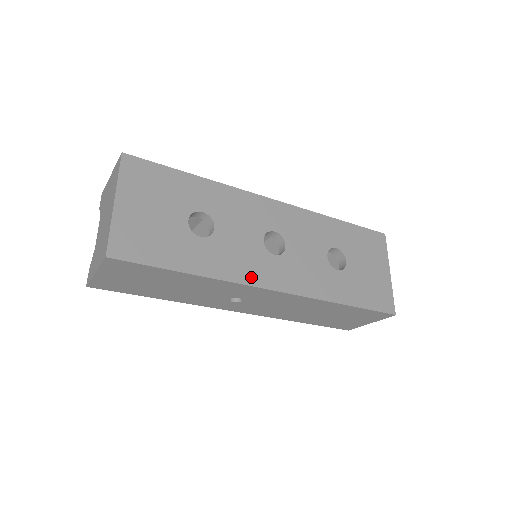
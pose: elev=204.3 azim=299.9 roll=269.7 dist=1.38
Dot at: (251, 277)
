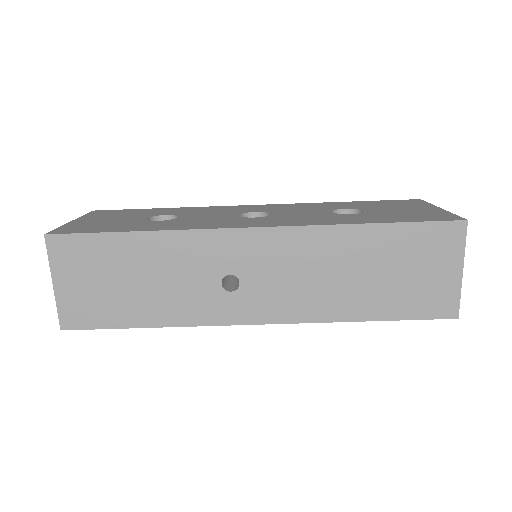
Dot at: (219, 226)
